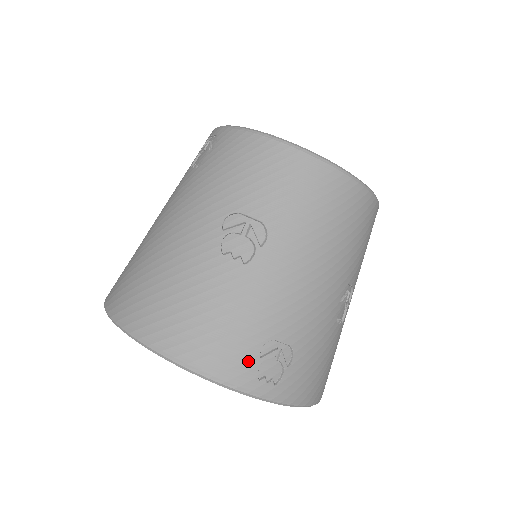
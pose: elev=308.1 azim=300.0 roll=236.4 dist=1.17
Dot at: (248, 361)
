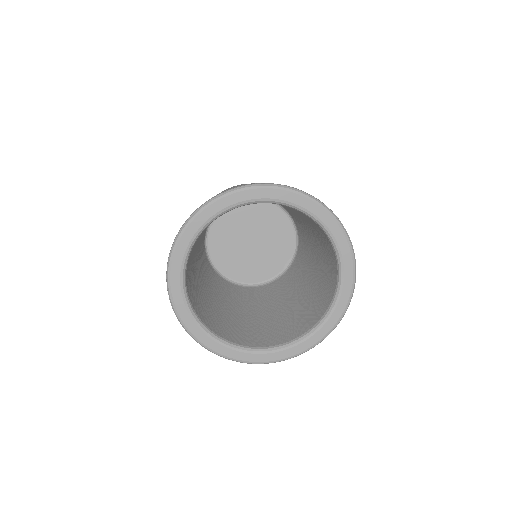
Dot at: occluded
